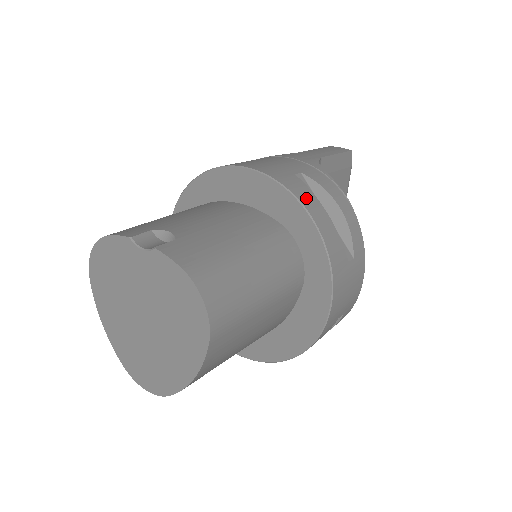
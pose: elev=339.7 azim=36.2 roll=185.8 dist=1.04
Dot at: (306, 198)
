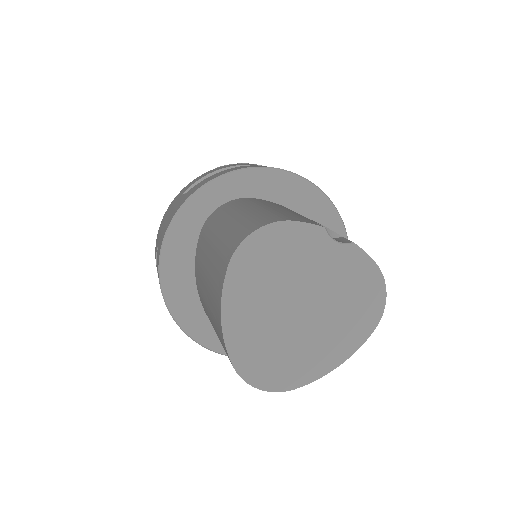
Dot at: occluded
